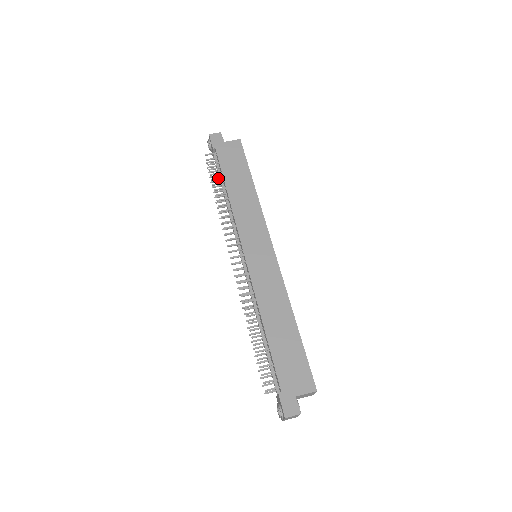
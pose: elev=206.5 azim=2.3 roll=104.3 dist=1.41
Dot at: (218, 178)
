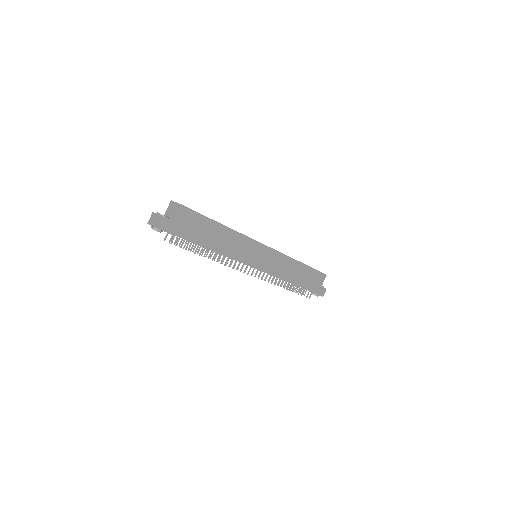
Dot at: occluded
